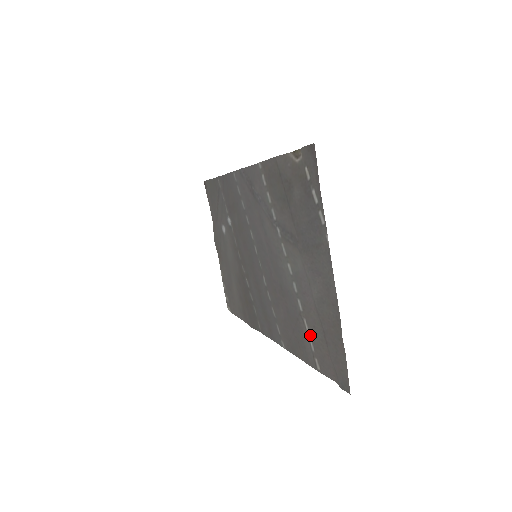
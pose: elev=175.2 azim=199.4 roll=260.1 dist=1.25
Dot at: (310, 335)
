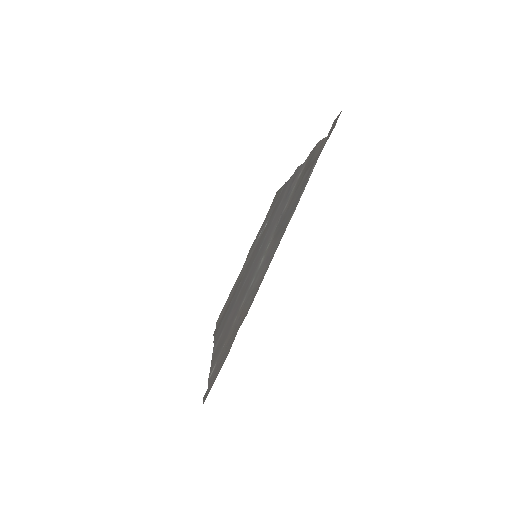
Dot at: (228, 336)
